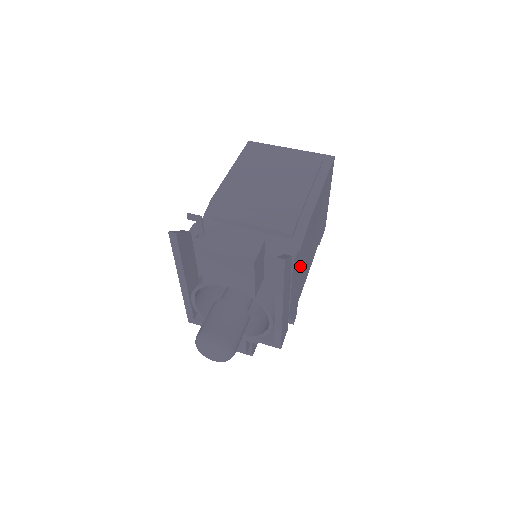
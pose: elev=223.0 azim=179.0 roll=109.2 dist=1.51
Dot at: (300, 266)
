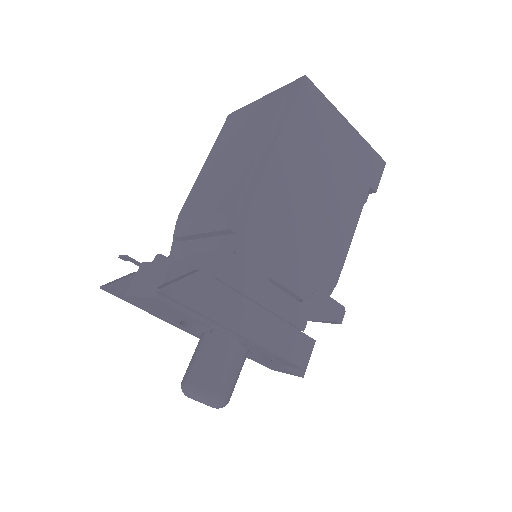
Dot at: (277, 259)
